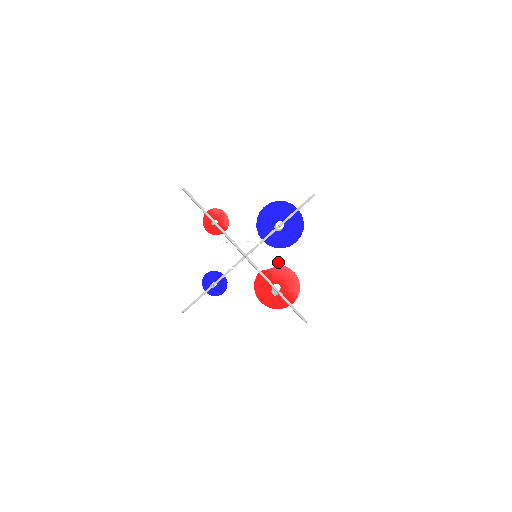
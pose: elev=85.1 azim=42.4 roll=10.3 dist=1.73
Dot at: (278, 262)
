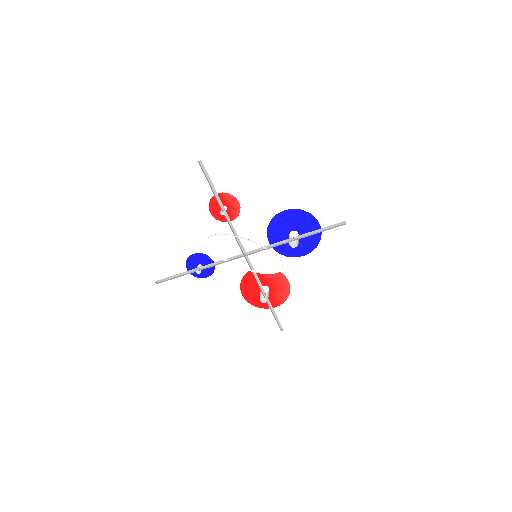
Dot at: (277, 271)
